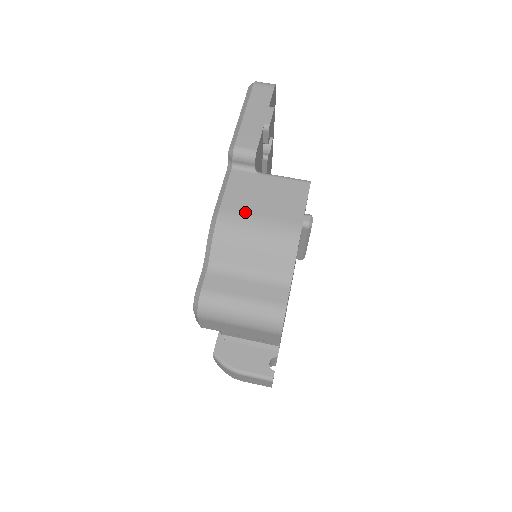
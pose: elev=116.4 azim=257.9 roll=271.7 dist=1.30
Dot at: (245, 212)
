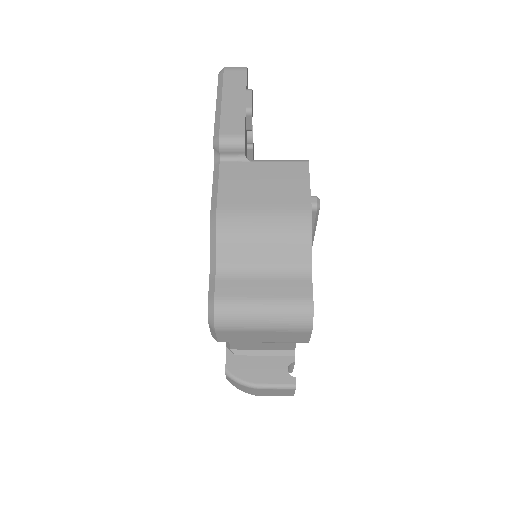
Dot at: (246, 204)
